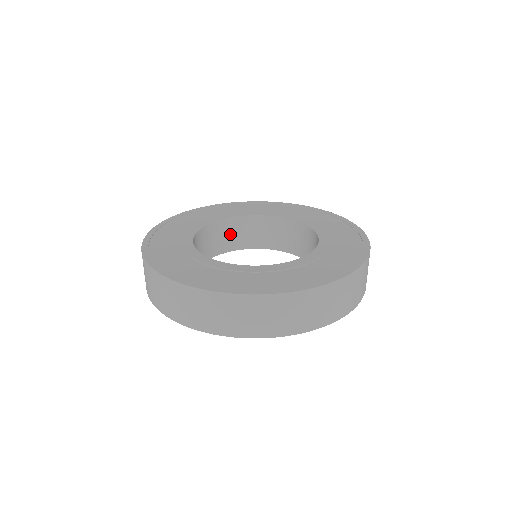
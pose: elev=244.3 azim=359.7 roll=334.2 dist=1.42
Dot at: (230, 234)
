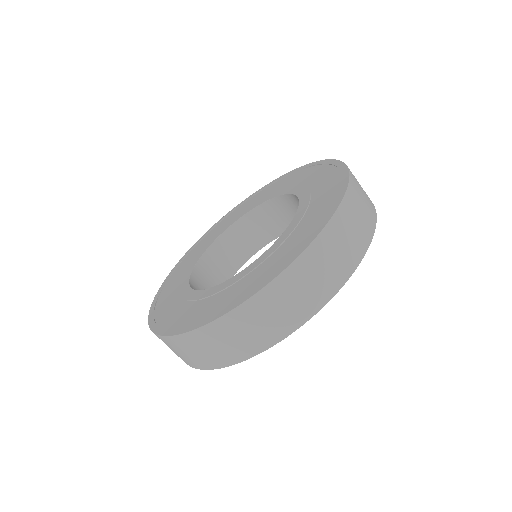
Dot at: (213, 271)
